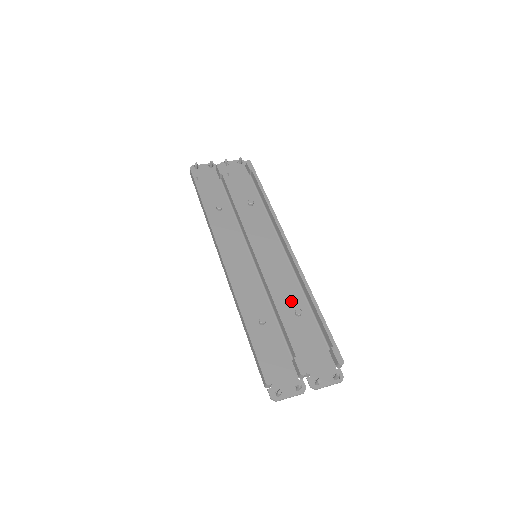
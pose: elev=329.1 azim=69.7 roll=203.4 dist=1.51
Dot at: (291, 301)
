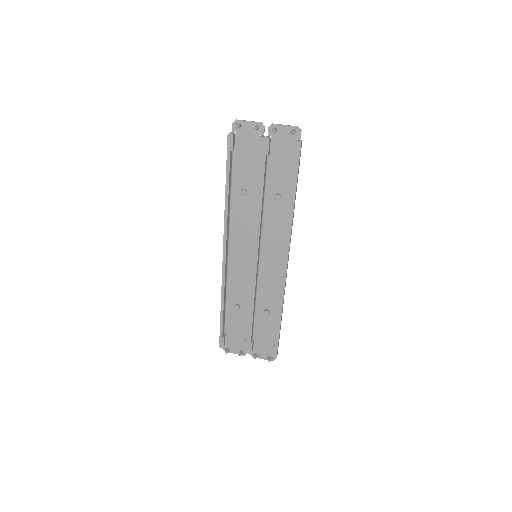
Dot at: (267, 301)
